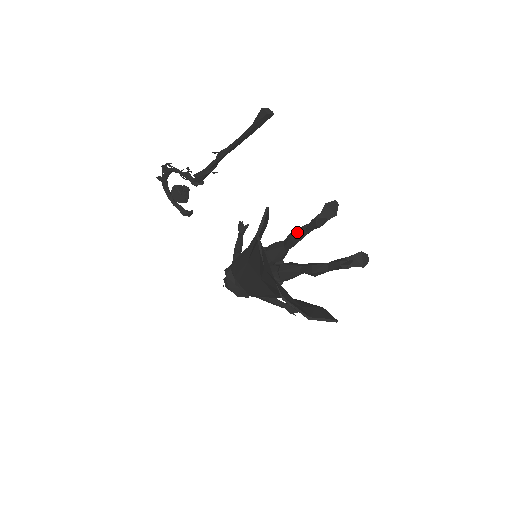
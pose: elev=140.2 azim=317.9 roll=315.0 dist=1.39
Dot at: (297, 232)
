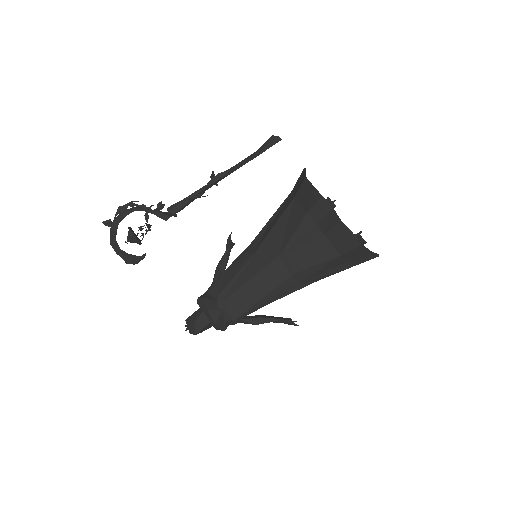
Dot at: occluded
